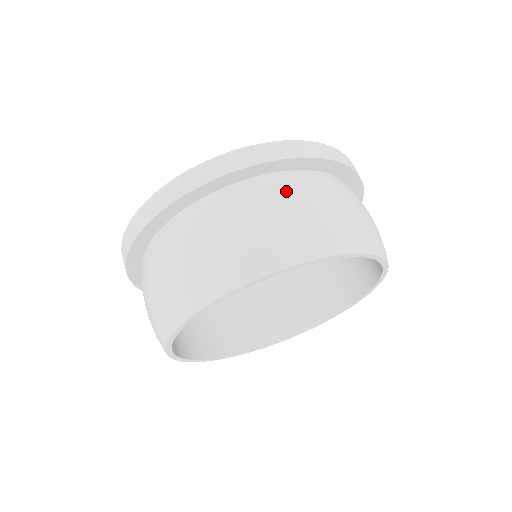
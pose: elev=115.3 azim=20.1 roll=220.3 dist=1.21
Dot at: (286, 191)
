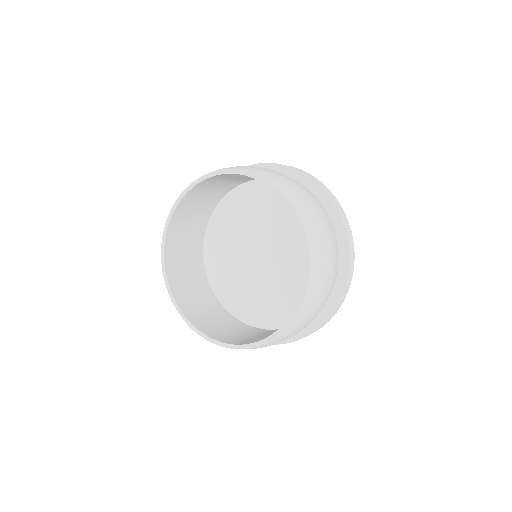
Dot at: (319, 205)
